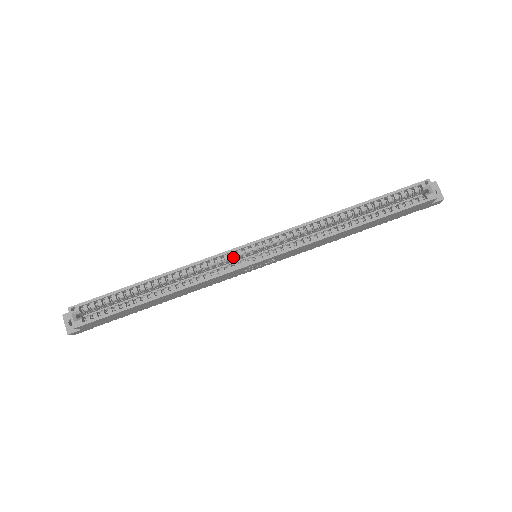
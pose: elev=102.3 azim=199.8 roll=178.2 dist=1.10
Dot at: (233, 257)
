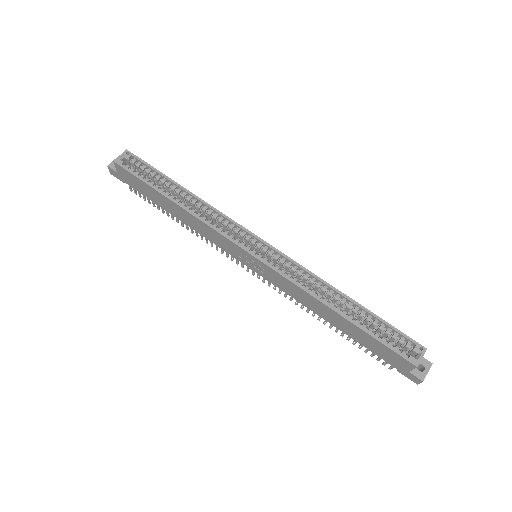
Dot at: (242, 235)
